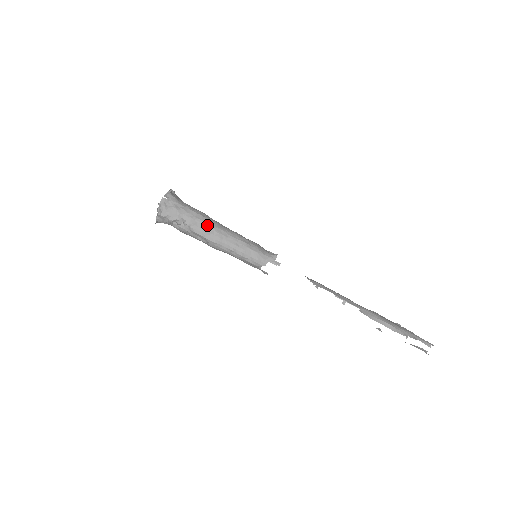
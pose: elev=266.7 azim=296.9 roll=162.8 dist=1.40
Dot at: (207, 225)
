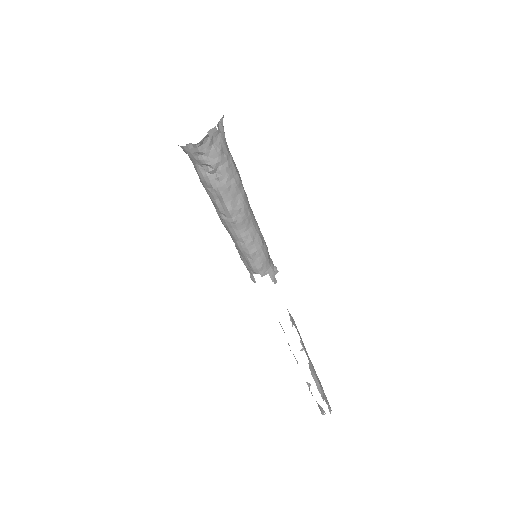
Dot at: (240, 196)
